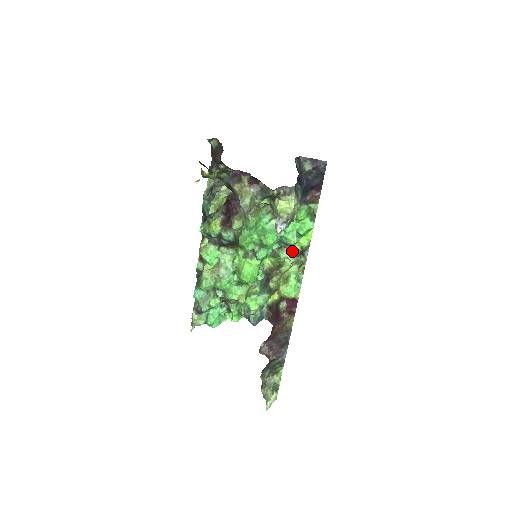
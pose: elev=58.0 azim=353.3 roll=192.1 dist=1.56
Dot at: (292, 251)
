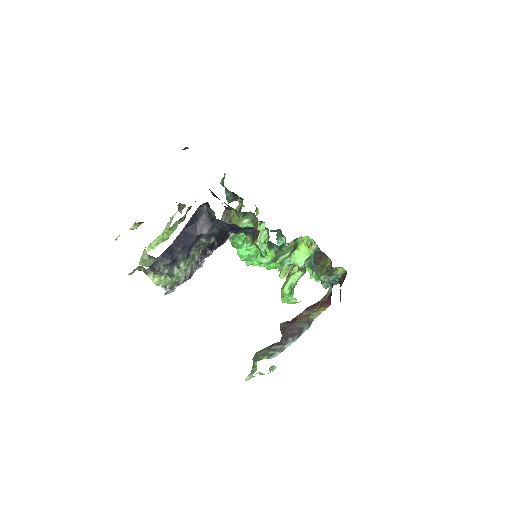
Dot at: (303, 254)
